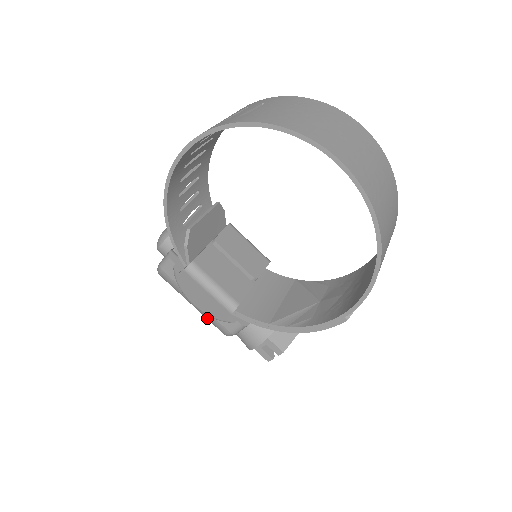
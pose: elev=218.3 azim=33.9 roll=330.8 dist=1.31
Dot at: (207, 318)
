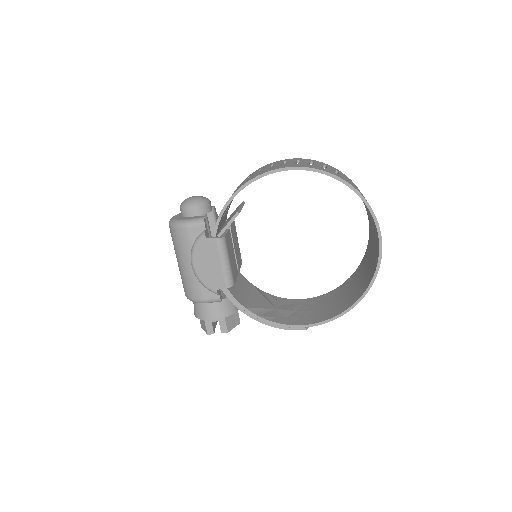
Dot at: (190, 280)
